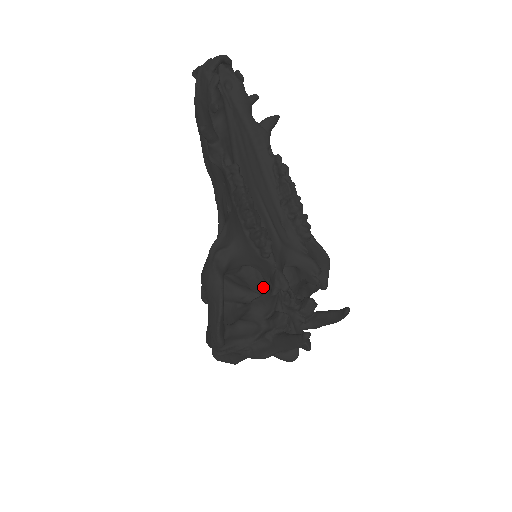
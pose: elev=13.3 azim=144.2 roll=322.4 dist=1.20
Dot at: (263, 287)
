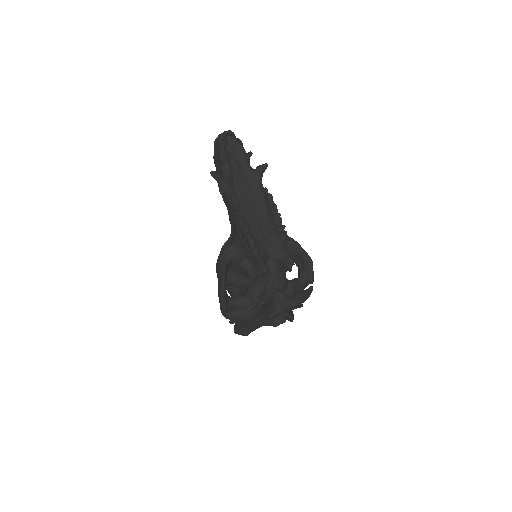
Dot at: occluded
